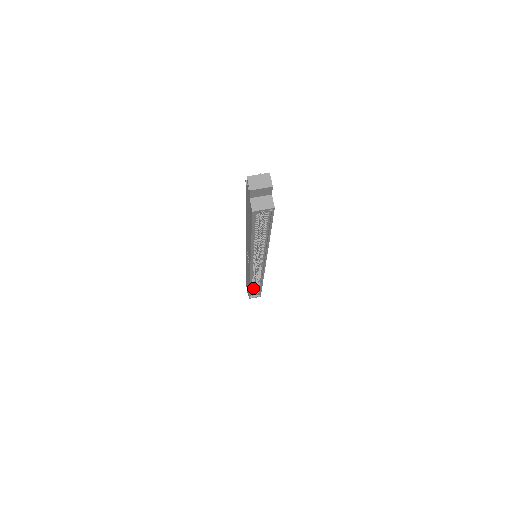
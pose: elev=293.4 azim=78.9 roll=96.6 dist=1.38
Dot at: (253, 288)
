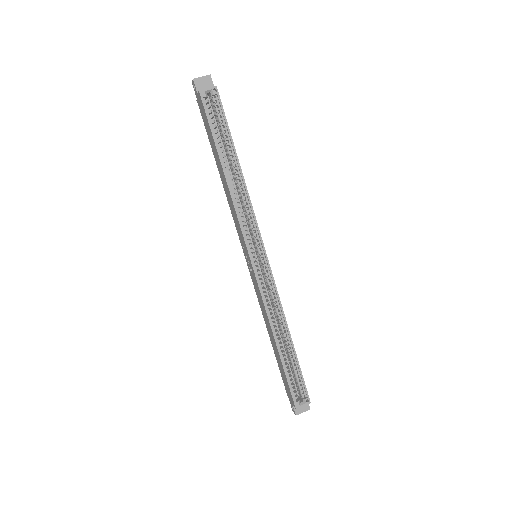
Dot at: (286, 360)
